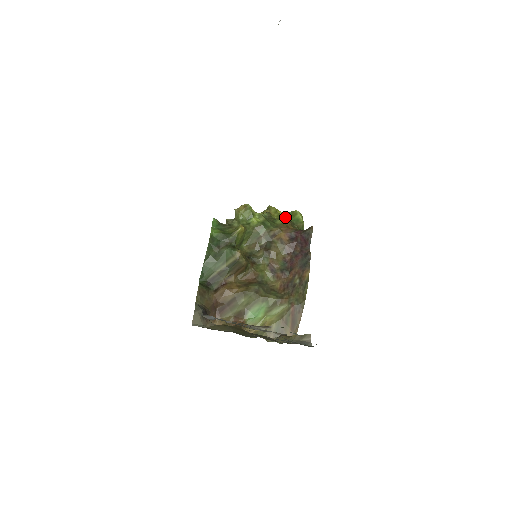
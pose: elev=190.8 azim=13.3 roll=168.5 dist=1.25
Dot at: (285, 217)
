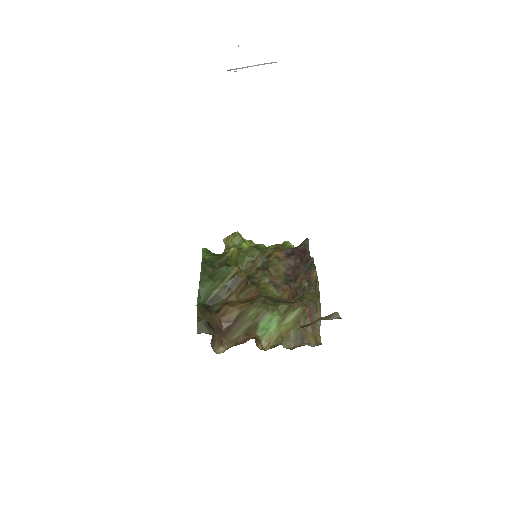
Dot at: occluded
